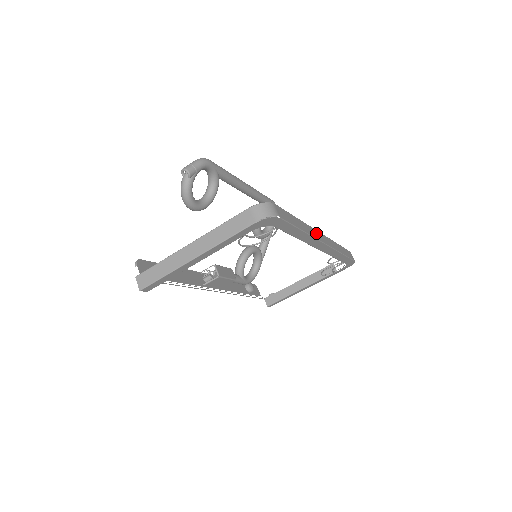
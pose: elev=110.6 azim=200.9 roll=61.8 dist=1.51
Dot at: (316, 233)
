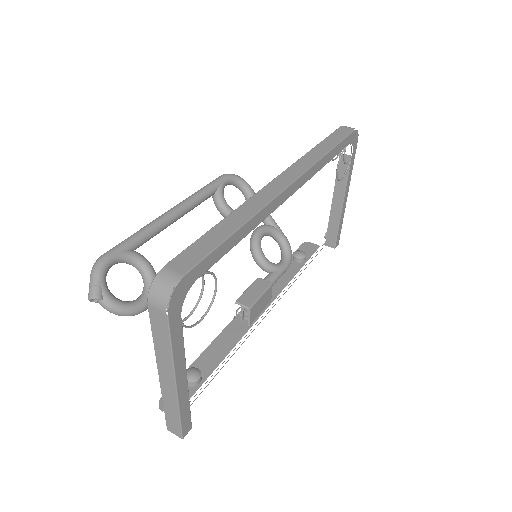
Dot at: (266, 192)
